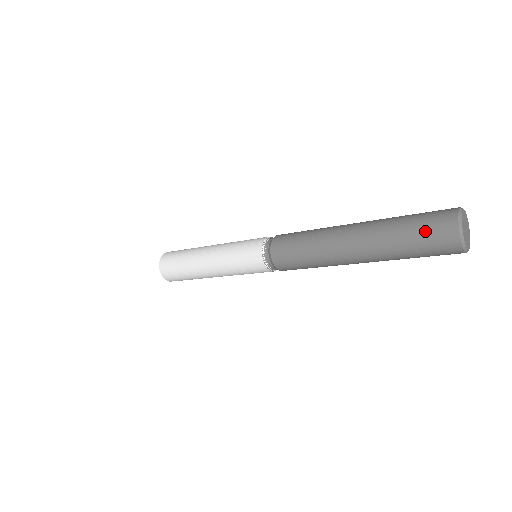
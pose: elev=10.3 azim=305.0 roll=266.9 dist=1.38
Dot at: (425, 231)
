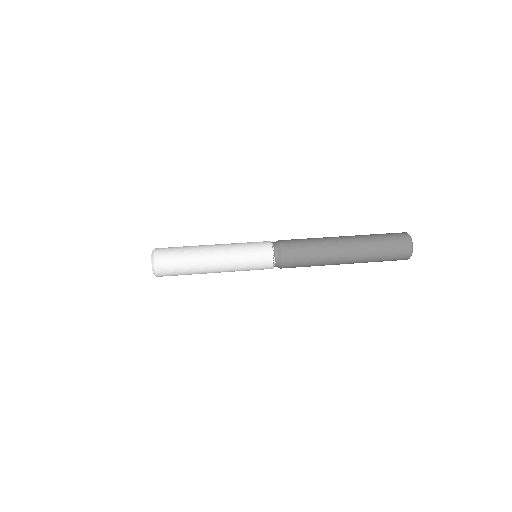
Dot at: (392, 259)
